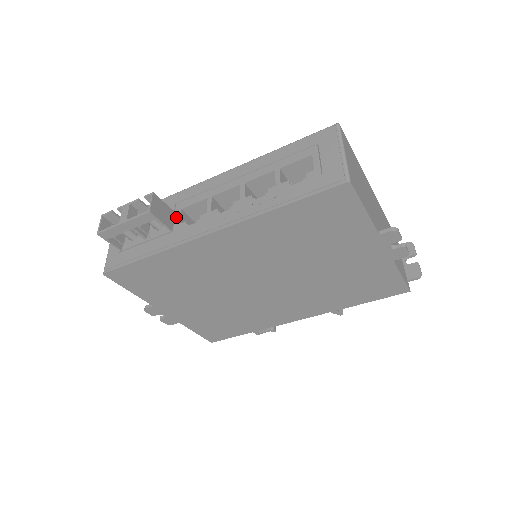
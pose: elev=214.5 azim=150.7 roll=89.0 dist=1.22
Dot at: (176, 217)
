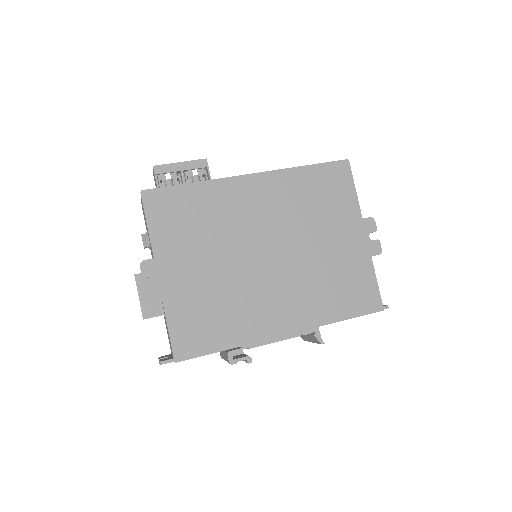
Dot at: occluded
